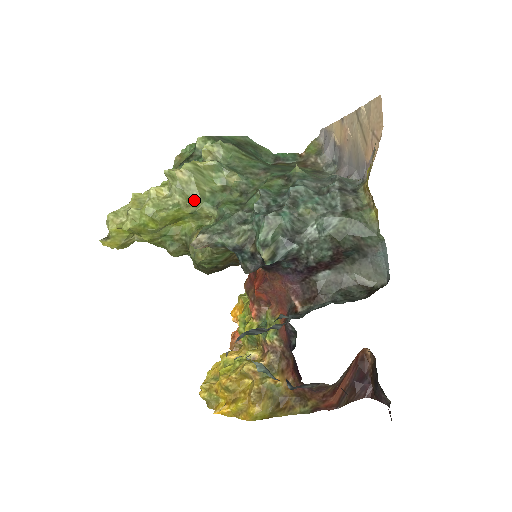
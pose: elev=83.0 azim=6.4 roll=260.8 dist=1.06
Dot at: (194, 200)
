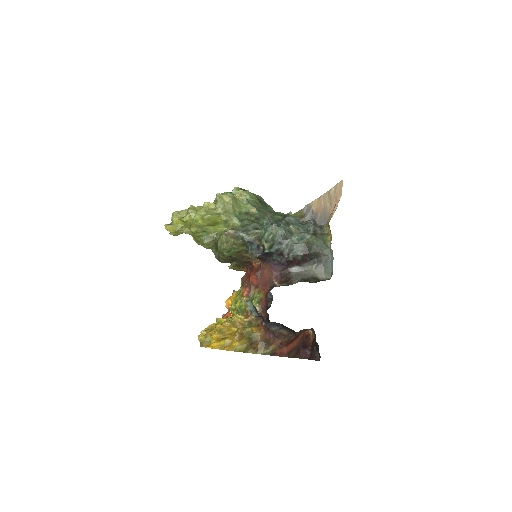
Dot at: (229, 213)
